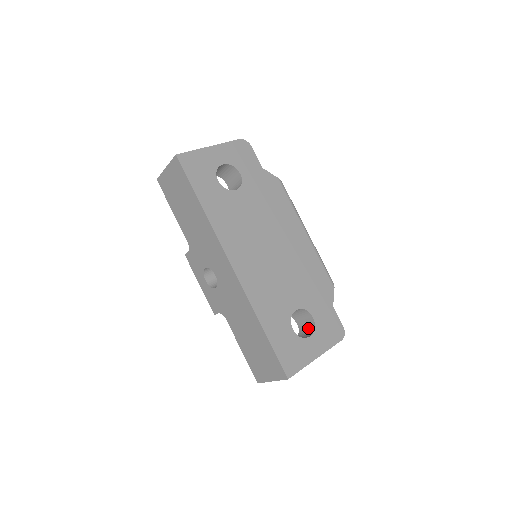
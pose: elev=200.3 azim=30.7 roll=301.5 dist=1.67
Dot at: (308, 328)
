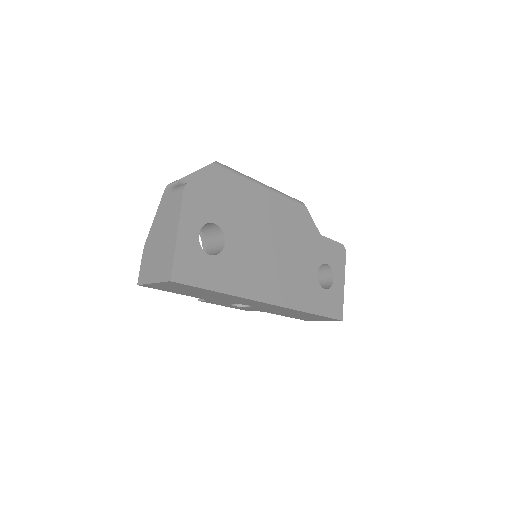
Dot at: (324, 269)
